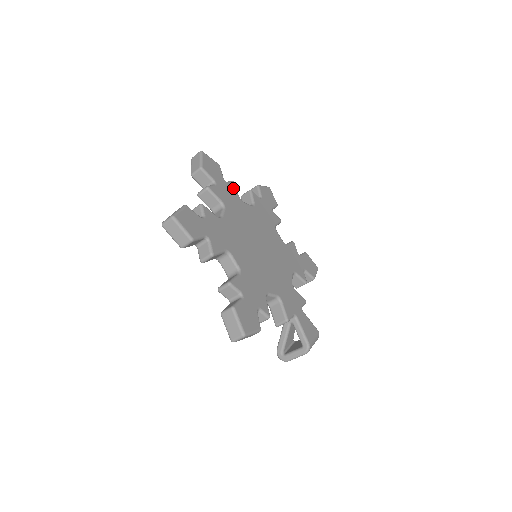
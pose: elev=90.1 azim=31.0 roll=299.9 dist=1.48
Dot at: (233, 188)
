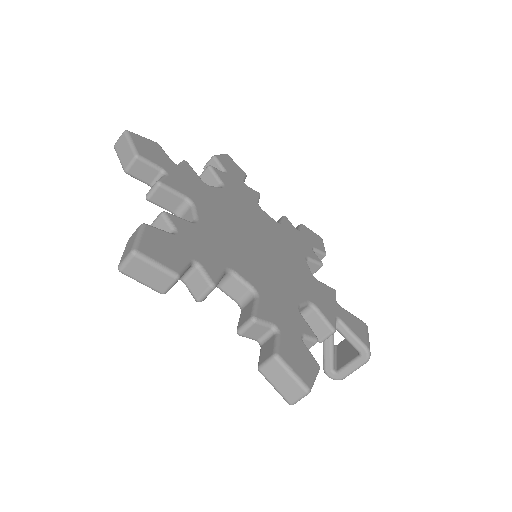
Dot at: (189, 171)
